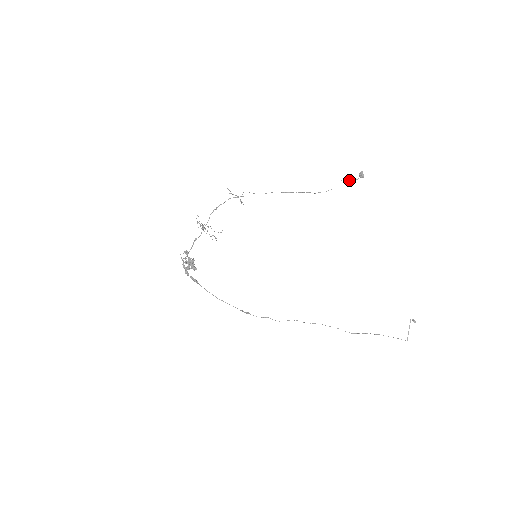
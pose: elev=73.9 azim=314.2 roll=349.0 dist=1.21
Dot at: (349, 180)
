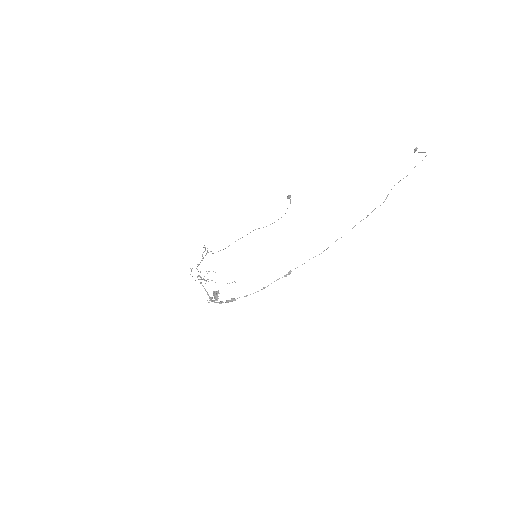
Dot at: occluded
